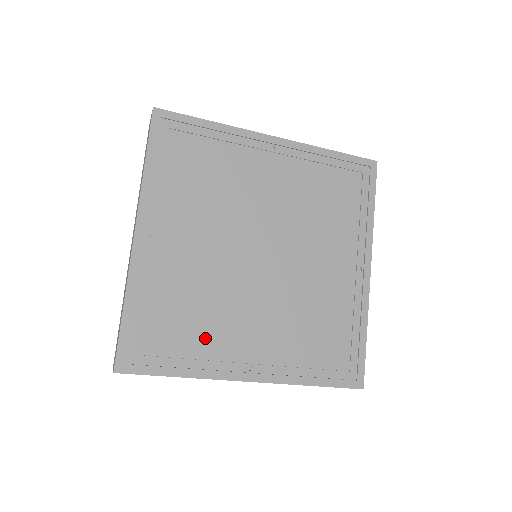
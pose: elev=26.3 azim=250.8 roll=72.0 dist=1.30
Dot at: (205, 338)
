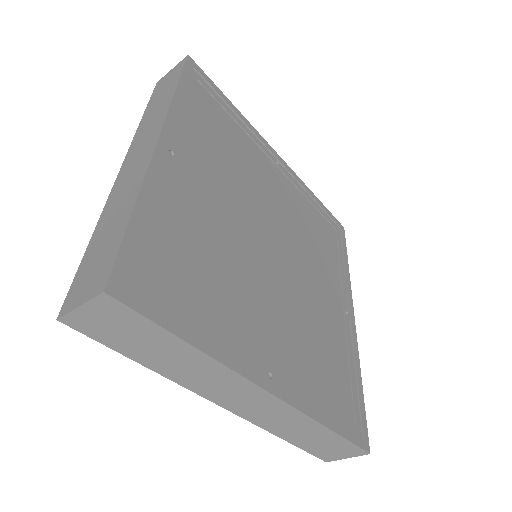
Dot at: (223, 308)
